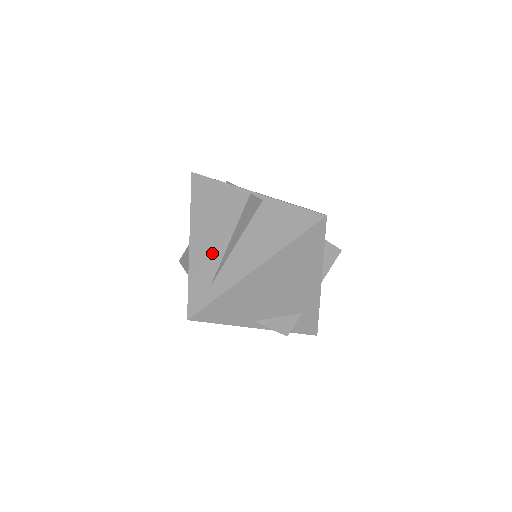
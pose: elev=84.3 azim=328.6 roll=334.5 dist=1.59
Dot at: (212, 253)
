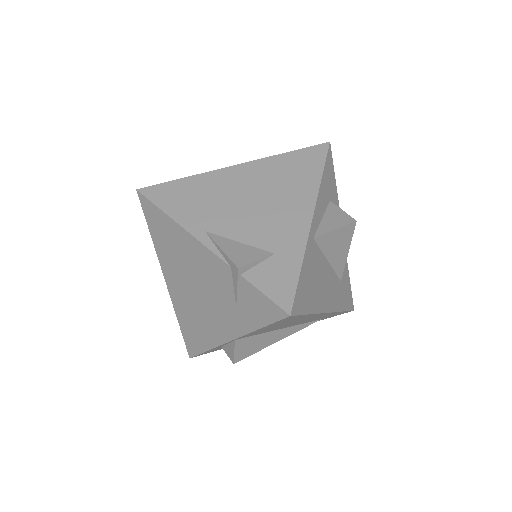
Dot at: occluded
